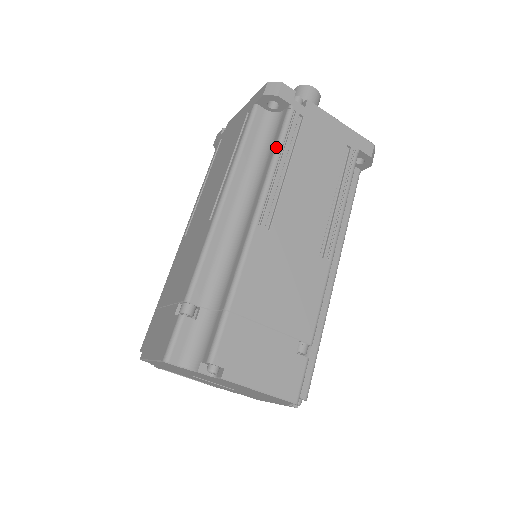
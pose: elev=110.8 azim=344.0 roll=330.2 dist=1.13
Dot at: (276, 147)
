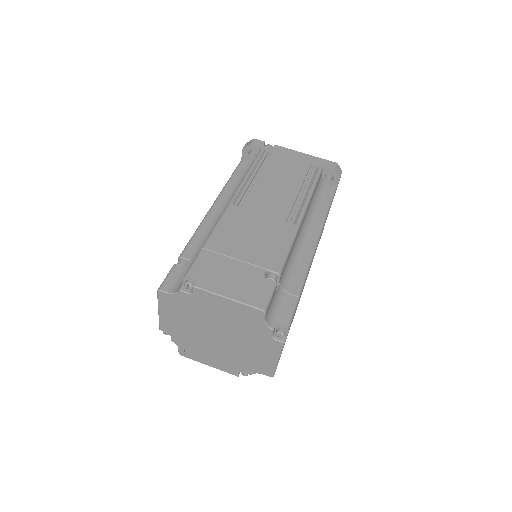
Dot at: (249, 168)
